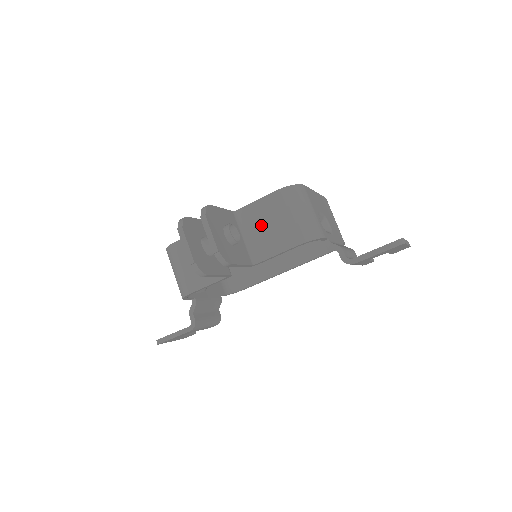
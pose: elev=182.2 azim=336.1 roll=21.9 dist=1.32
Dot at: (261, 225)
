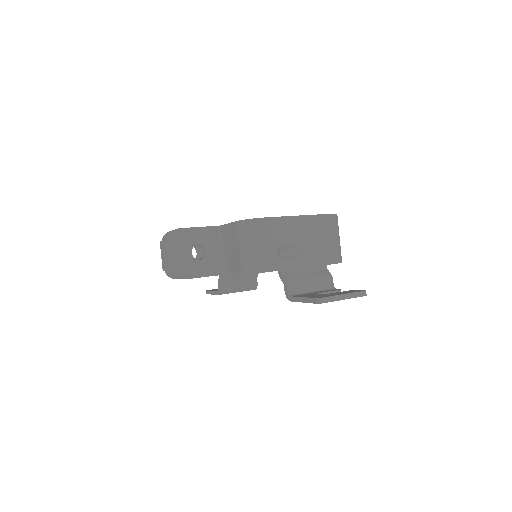
Dot at: (229, 245)
